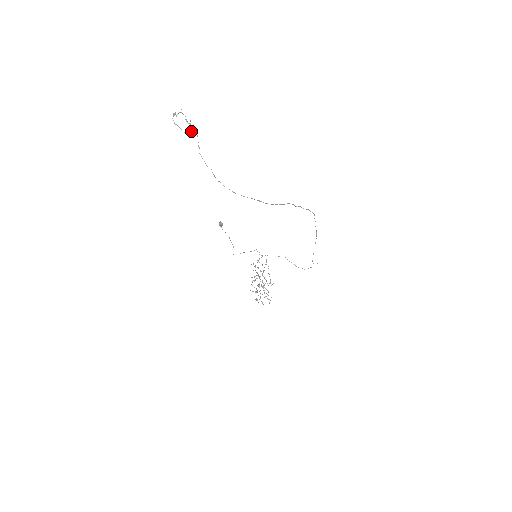
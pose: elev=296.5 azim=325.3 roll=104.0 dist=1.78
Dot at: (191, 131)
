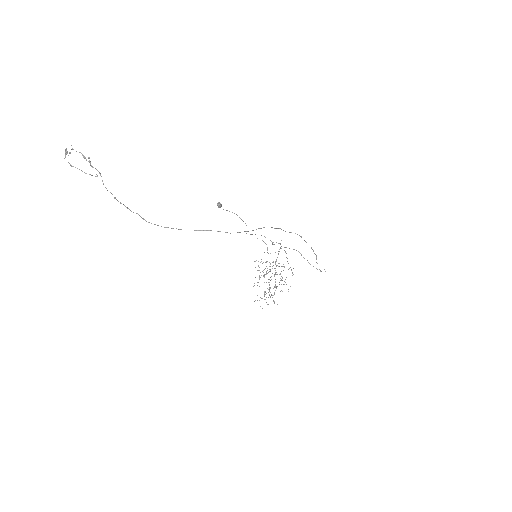
Dot at: occluded
